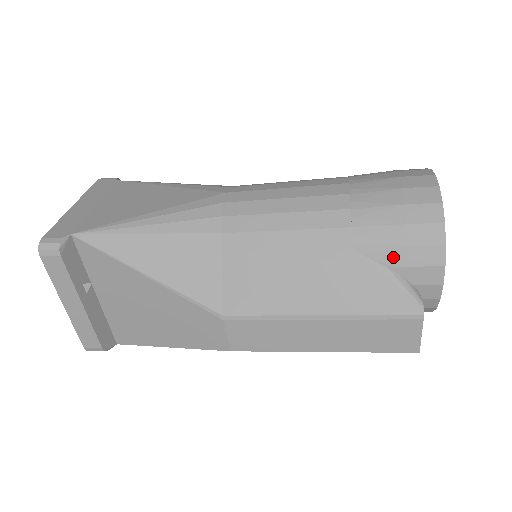
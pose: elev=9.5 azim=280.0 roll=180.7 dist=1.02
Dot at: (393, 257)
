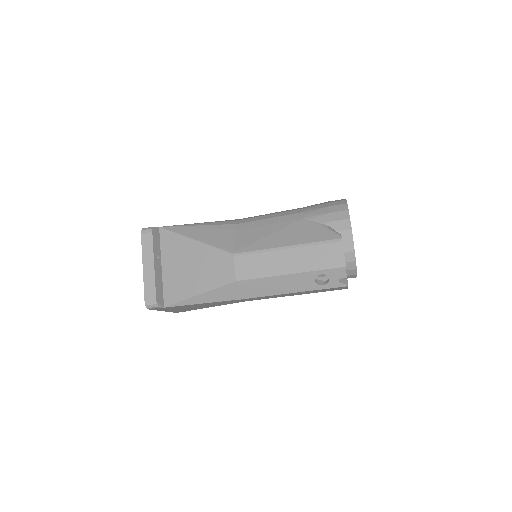
Dot at: (324, 219)
